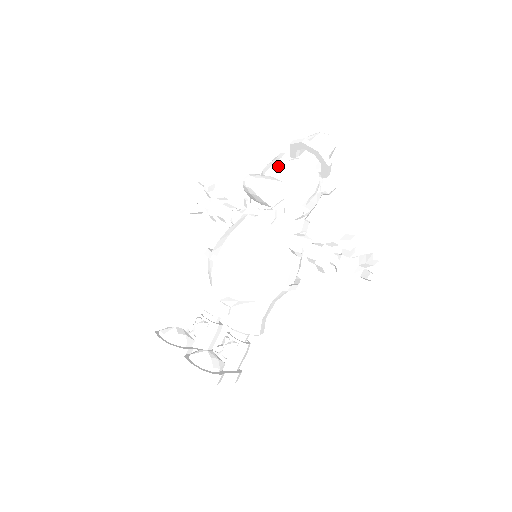
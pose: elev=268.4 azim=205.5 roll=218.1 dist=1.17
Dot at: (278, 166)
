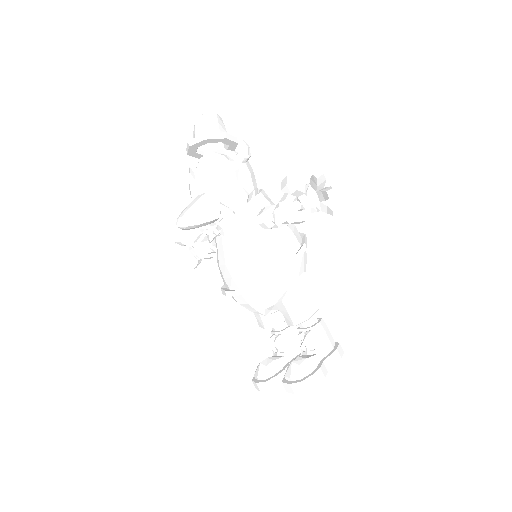
Dot at: (193, 184)
